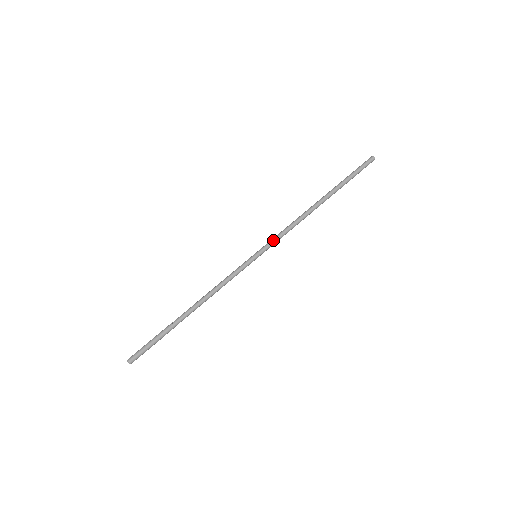
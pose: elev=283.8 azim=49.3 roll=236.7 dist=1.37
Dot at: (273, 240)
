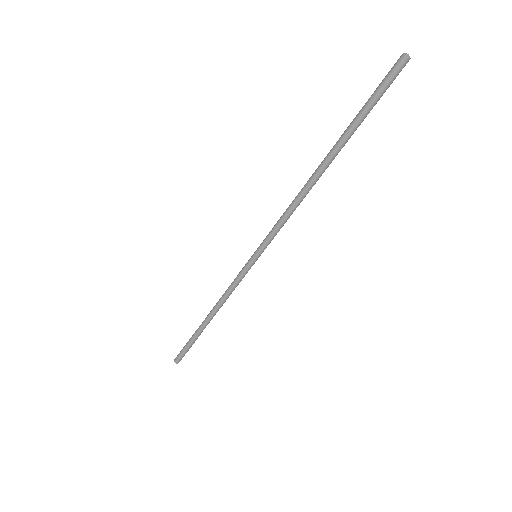
Dot at: (269, 236)
